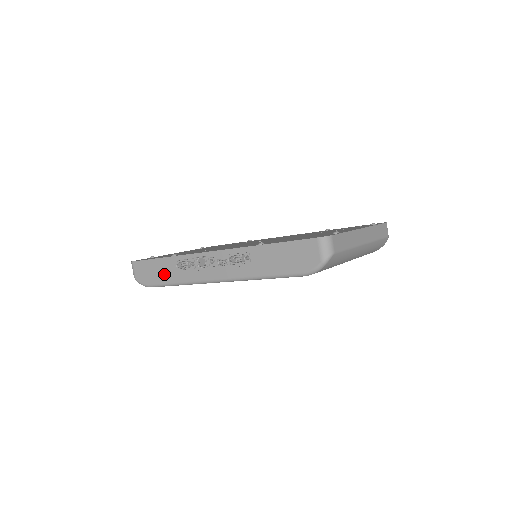
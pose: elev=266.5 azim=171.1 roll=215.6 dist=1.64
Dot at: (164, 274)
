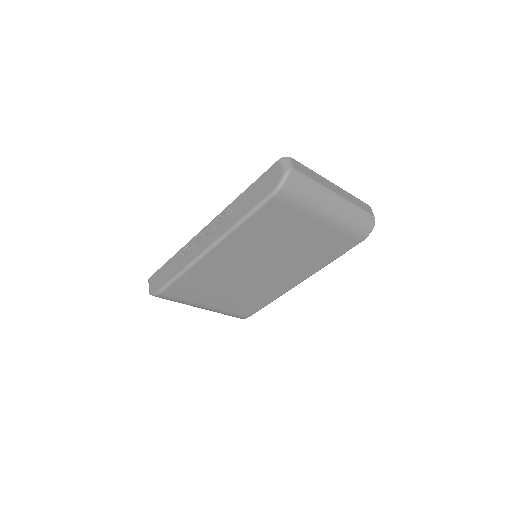
Dot at: (171, 271)
